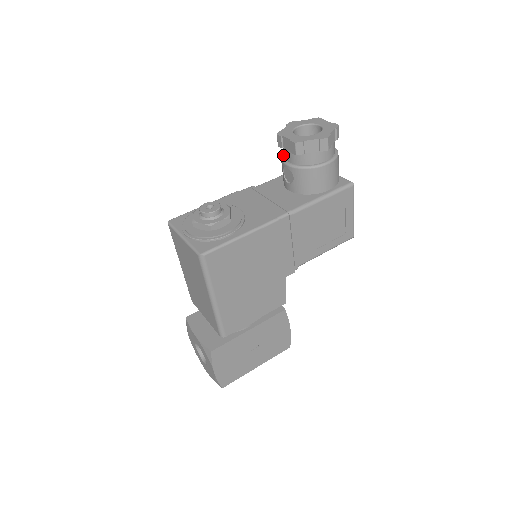
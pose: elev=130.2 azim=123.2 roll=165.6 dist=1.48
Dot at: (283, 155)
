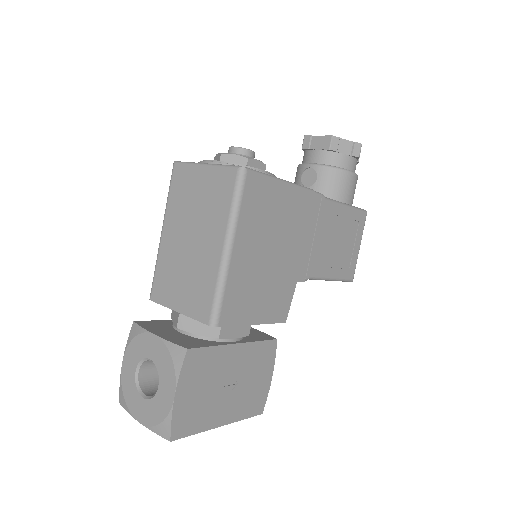
Dot at: occluded
